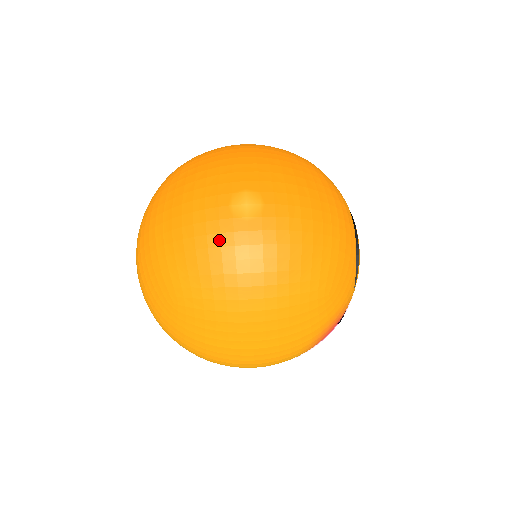
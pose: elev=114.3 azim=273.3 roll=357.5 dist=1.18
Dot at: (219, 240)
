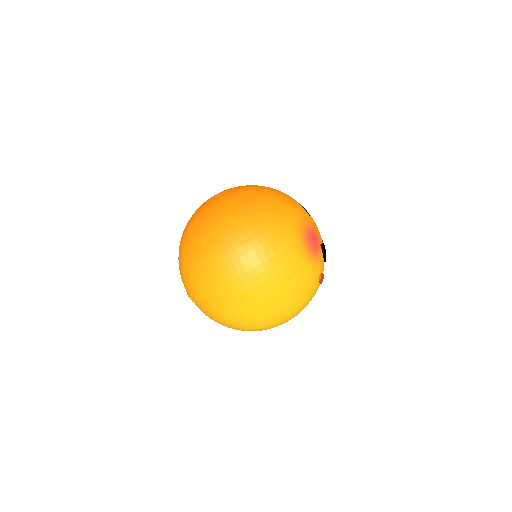
Dot at: (211, 207)
